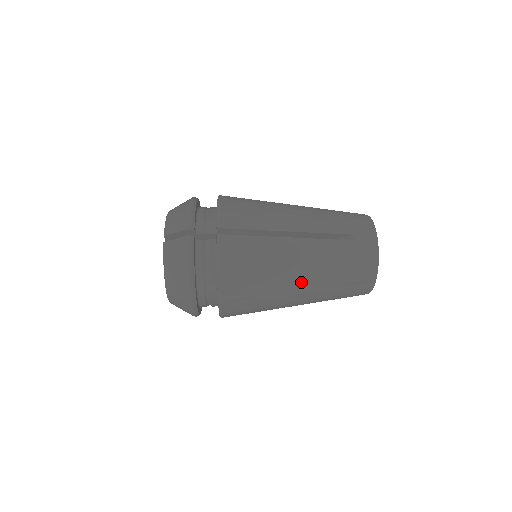
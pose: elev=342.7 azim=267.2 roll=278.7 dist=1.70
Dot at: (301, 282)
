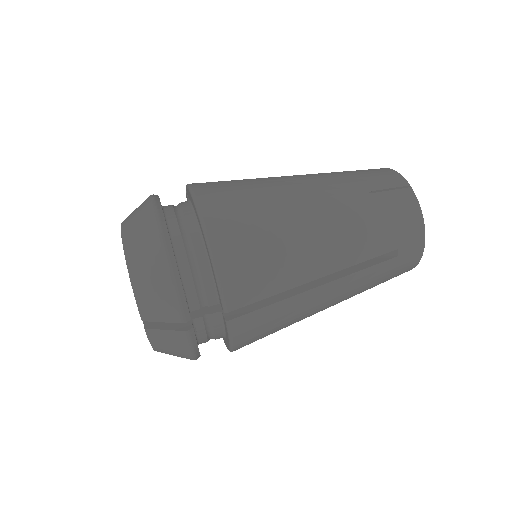
Dot at: occluded
